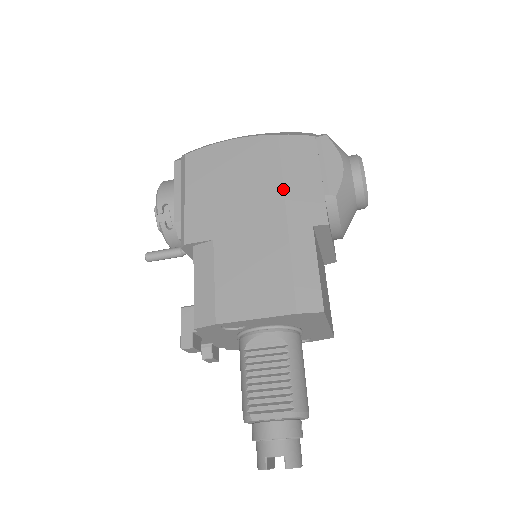
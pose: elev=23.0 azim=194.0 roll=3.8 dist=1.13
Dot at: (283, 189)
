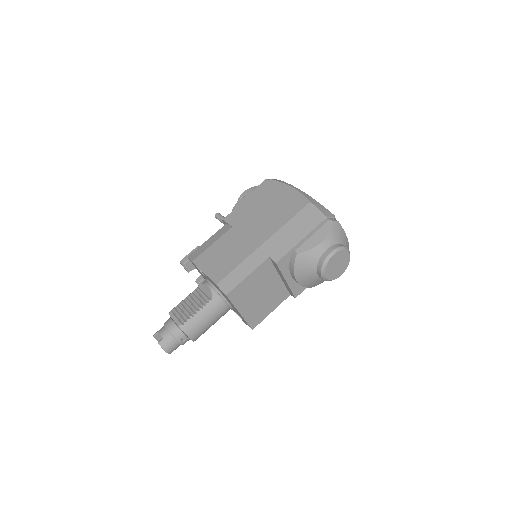
Dot at: (279, 229)
